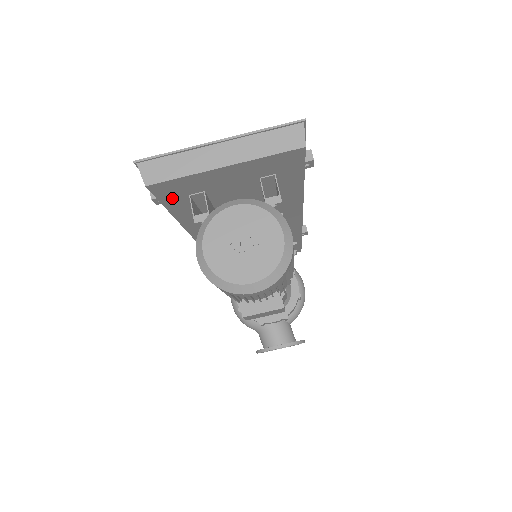
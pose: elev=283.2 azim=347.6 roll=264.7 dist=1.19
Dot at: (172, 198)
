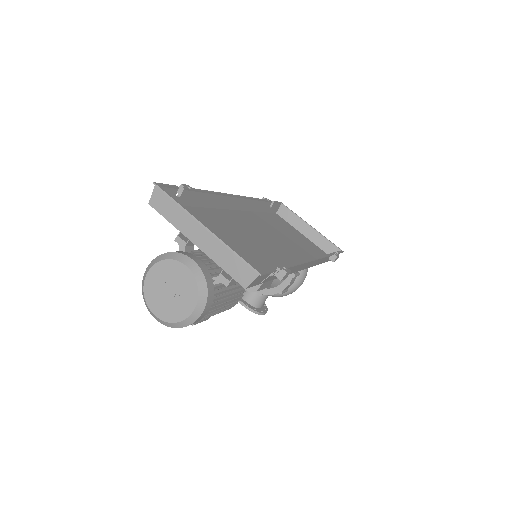
Dot at: occluded
